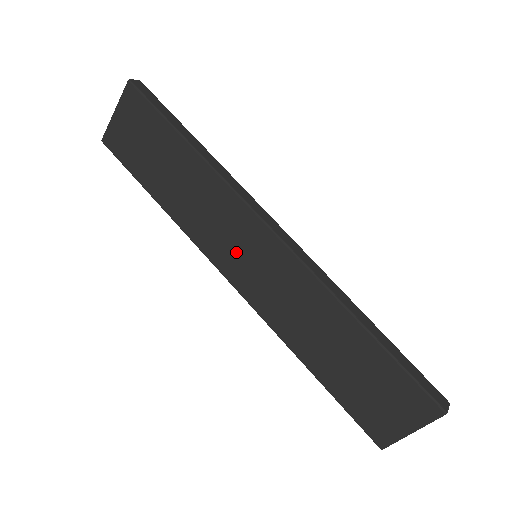
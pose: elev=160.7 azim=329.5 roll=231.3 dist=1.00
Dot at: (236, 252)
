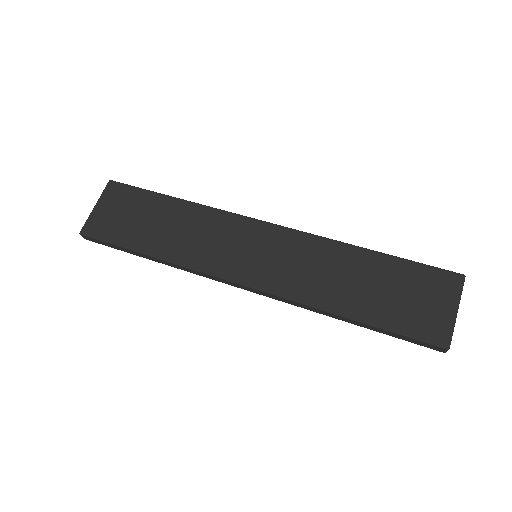
Dot at: (239, 254)
